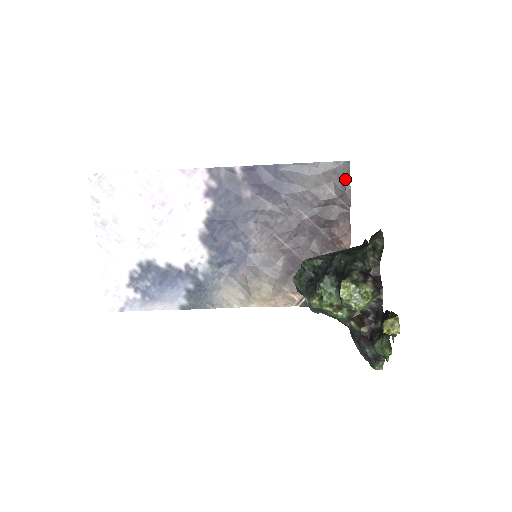
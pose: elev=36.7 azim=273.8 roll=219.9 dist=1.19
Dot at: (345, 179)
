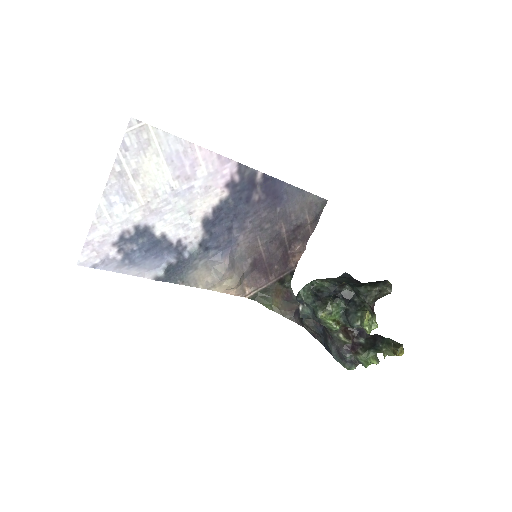
Dot at: (319, 212)
